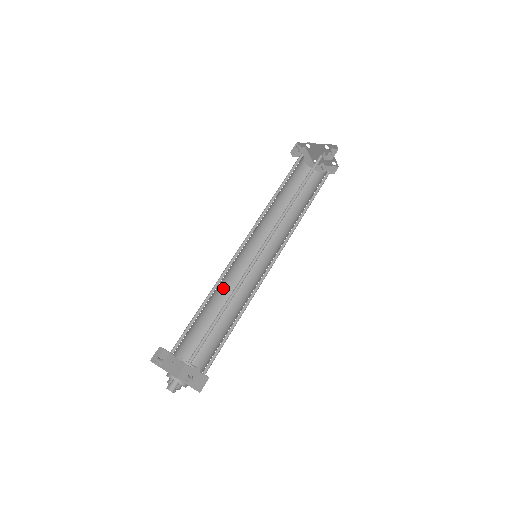
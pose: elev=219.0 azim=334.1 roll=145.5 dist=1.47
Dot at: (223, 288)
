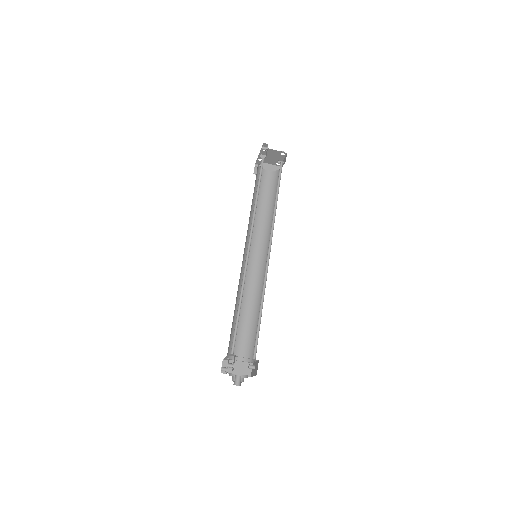
Dot at: (250, 294)
